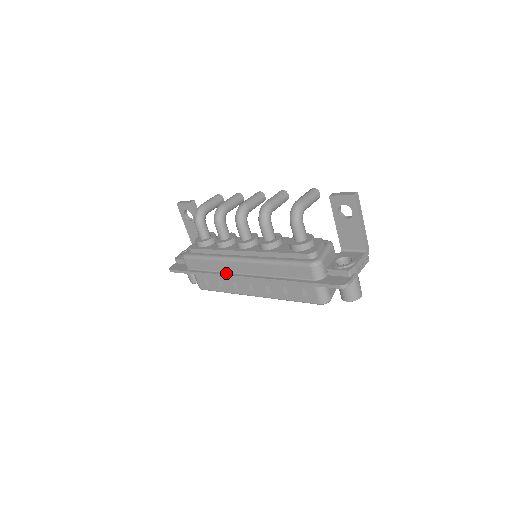
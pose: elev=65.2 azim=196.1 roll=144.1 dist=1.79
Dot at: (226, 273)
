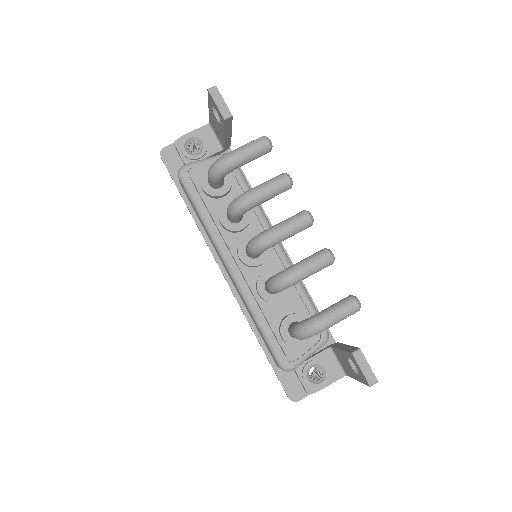
Dot at: (212, 248)
